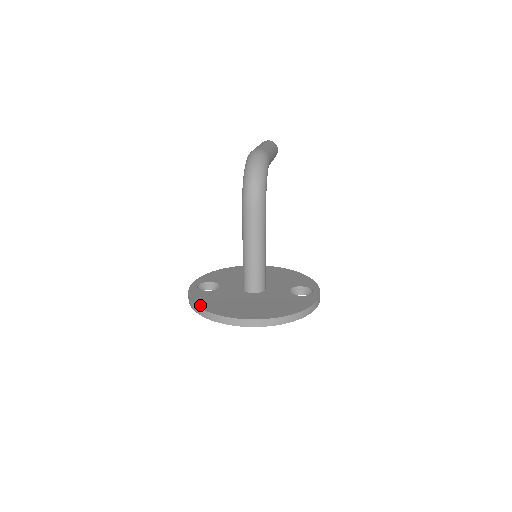
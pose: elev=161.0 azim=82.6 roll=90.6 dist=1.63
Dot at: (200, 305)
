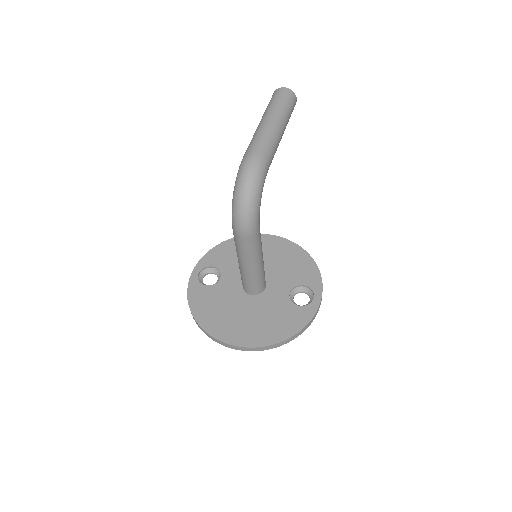
Dot at: (195, 314)
